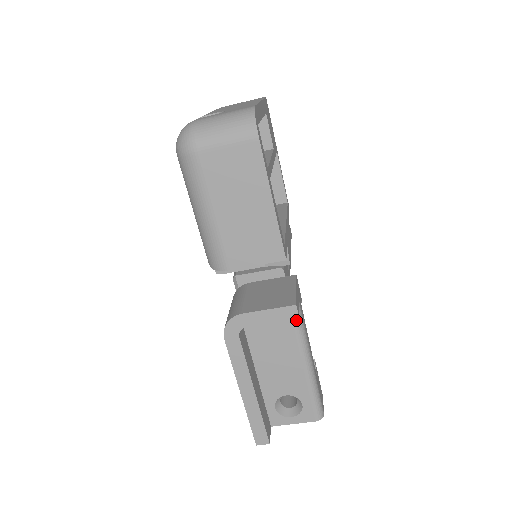
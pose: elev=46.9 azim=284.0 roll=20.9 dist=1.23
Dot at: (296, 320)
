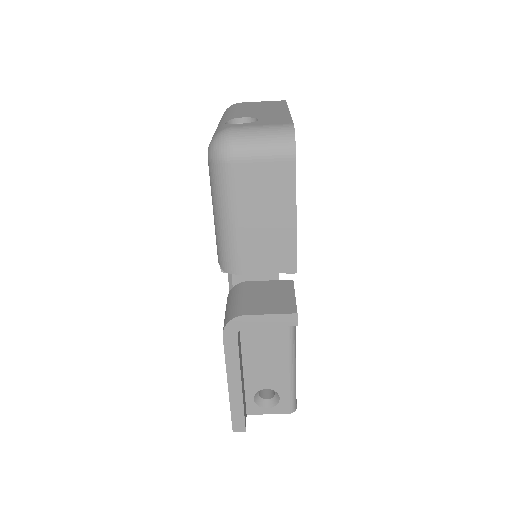
Dot at: occluded
